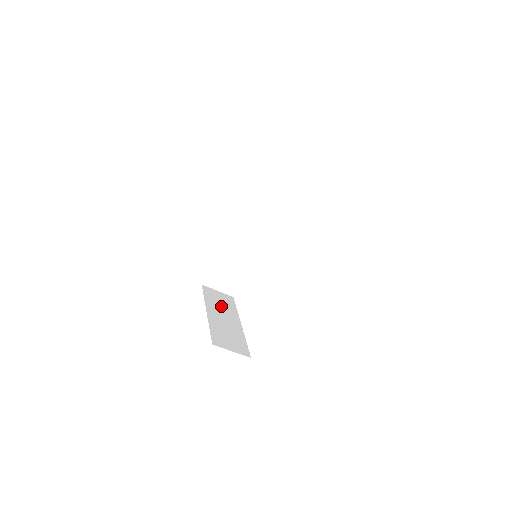
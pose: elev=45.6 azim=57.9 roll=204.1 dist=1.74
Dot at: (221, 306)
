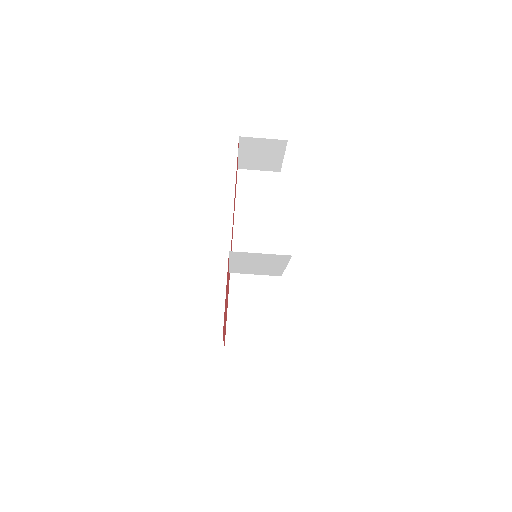
Dot at: occluded
